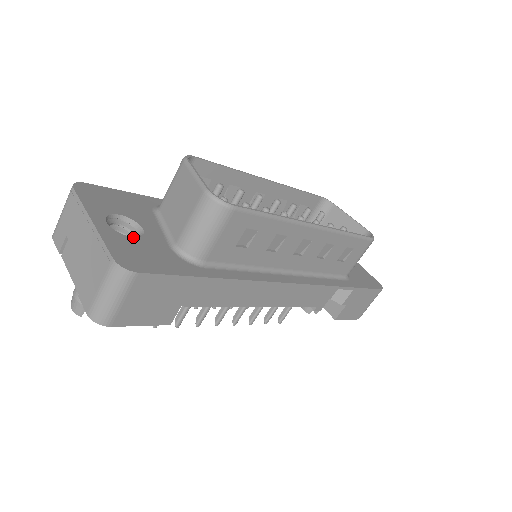
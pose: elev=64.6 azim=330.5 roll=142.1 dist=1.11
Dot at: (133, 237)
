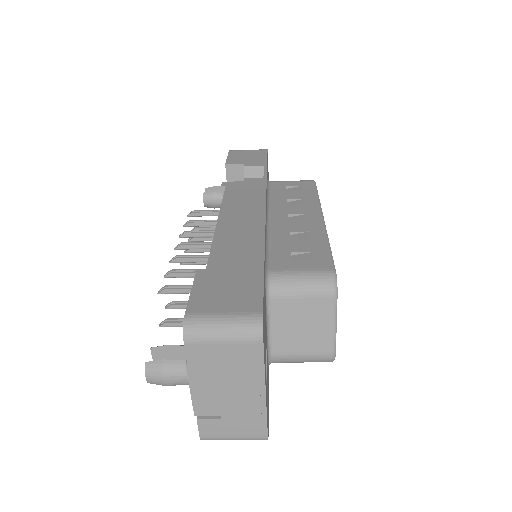
Dot at: occluded
